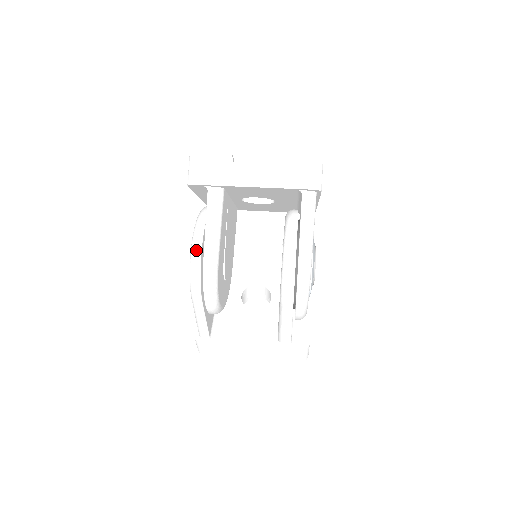
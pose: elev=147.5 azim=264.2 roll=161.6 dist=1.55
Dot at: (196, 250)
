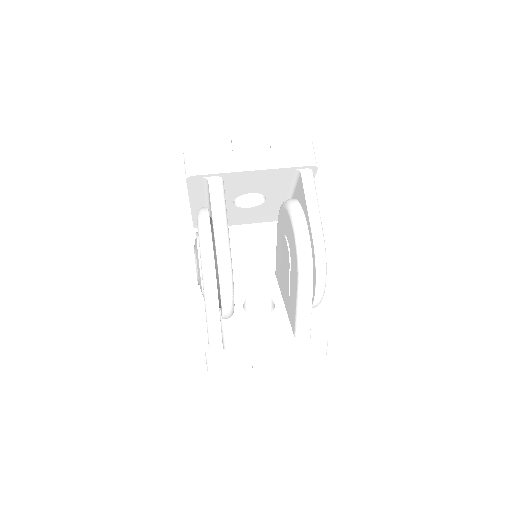
Dot at: (206, 238)
